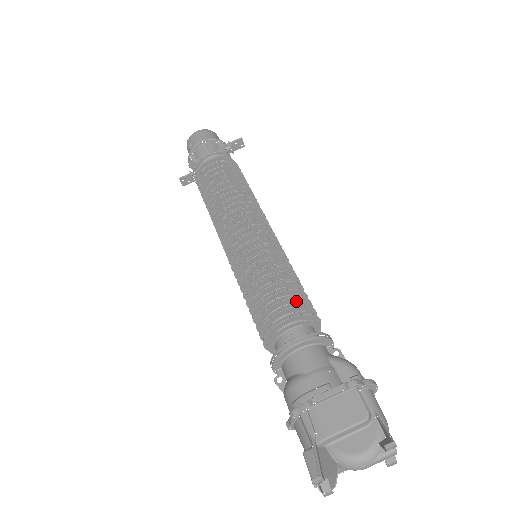
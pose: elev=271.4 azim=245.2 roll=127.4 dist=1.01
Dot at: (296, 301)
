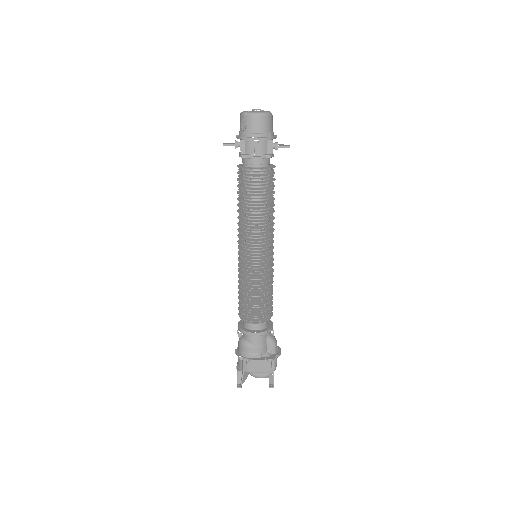
Dot at: (265, 307)
